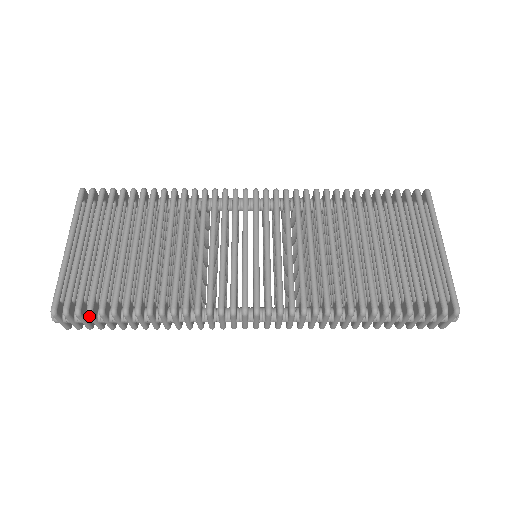
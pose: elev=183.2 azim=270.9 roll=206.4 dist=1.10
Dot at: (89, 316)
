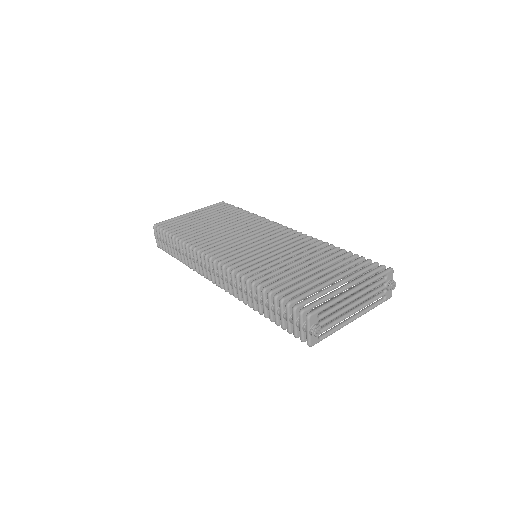
Dot at: (162, 233)
